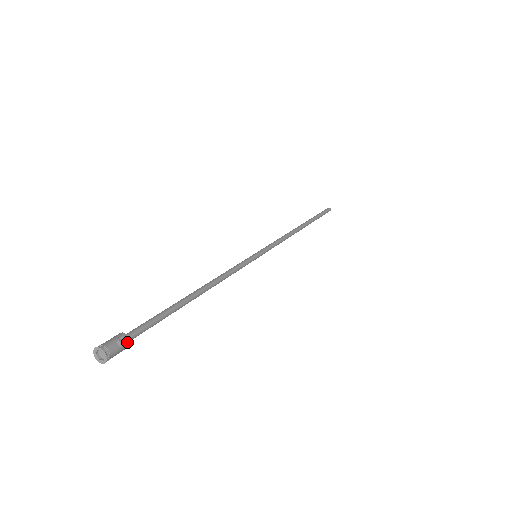
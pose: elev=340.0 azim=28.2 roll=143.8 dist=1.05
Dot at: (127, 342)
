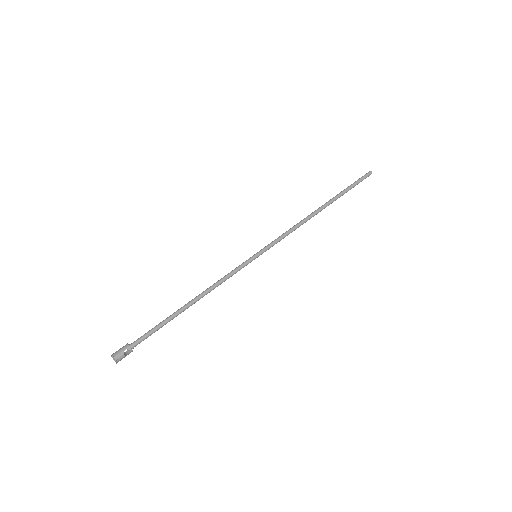
Dot at: (130, 352)
